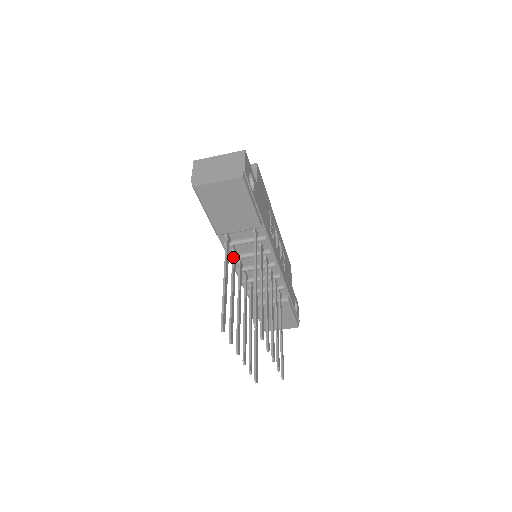
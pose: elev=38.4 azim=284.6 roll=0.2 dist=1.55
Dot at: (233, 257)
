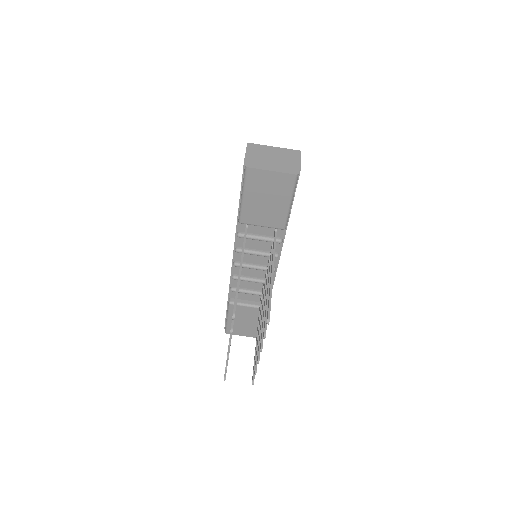
Dot at: occluded
